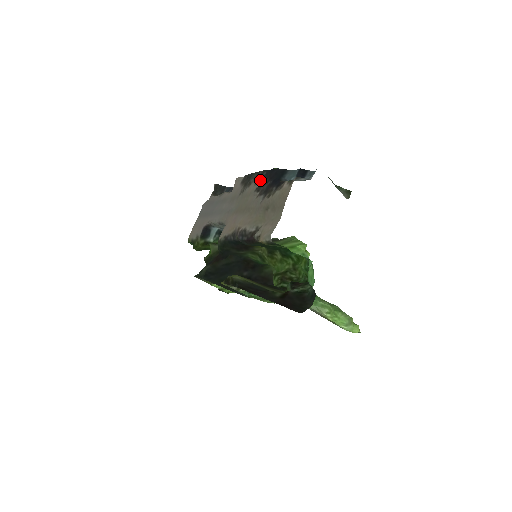
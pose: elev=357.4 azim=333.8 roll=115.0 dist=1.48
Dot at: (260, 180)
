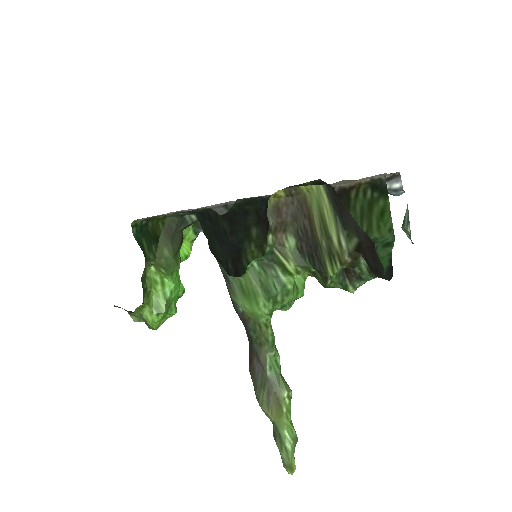
Dot at: occluded
